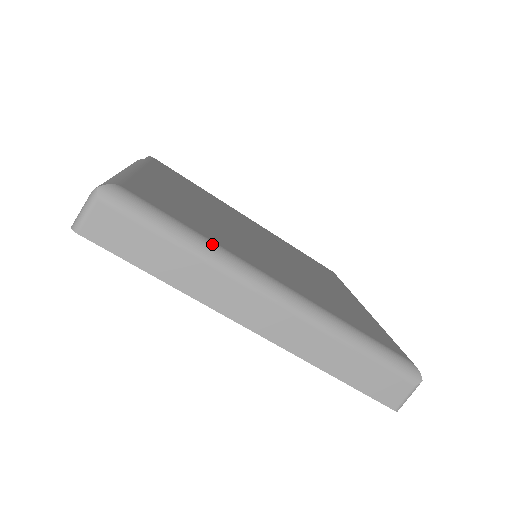
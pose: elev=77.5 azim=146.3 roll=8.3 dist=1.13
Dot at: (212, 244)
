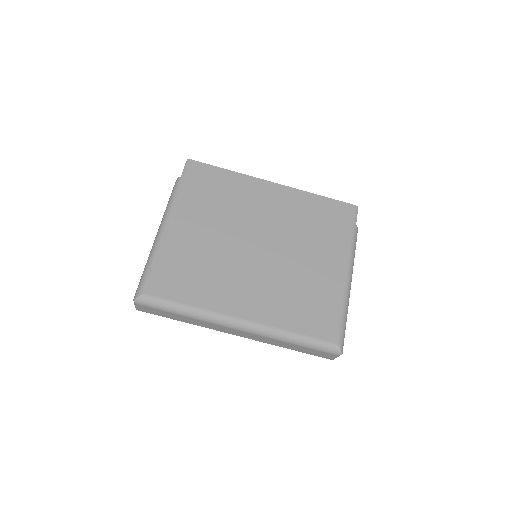
Dot at: (197, 311)
